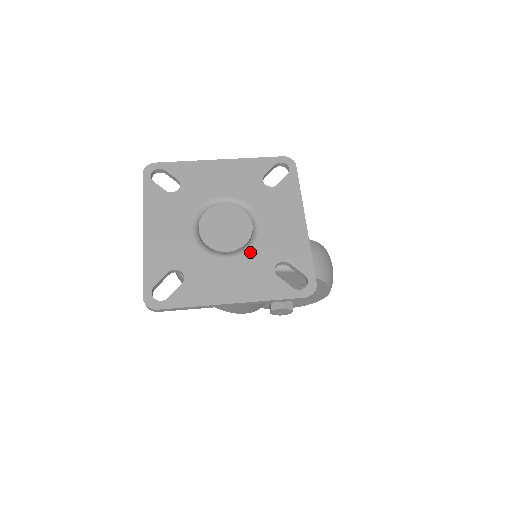
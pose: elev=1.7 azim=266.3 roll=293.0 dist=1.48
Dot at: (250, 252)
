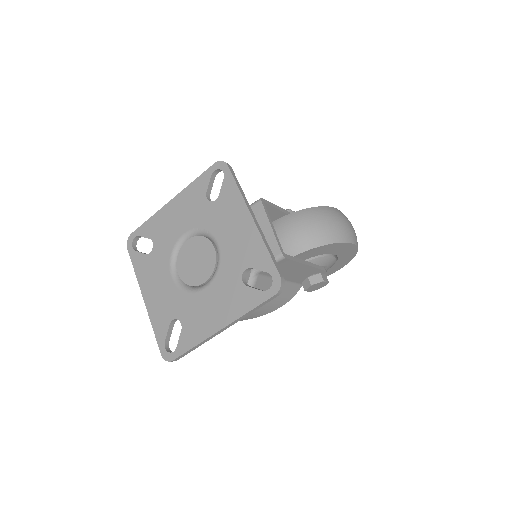
Dot at: (219, 274)
